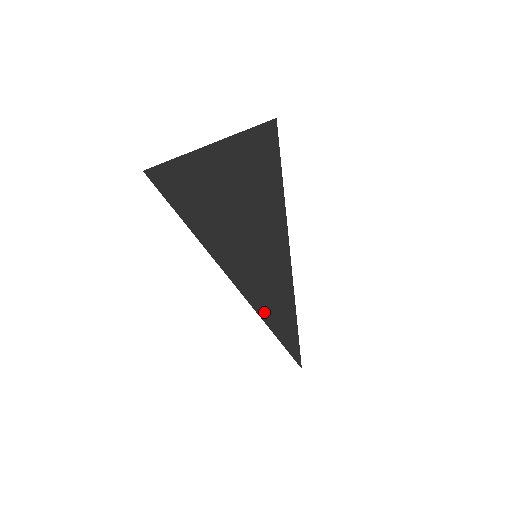
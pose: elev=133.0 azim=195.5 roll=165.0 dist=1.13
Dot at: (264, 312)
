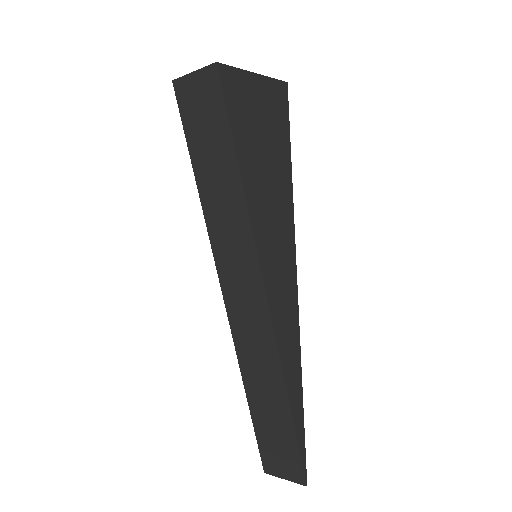
Dot at: (277, 327)
